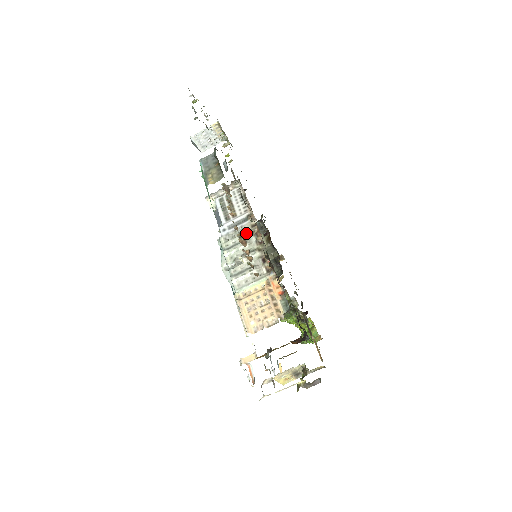
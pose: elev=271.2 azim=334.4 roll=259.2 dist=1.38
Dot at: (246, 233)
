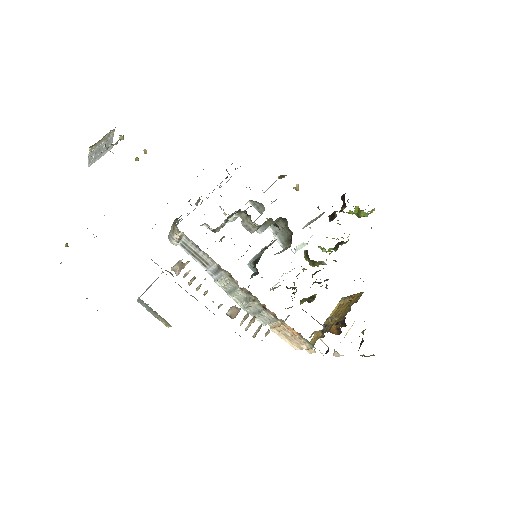
Dot at: (231, 282)
